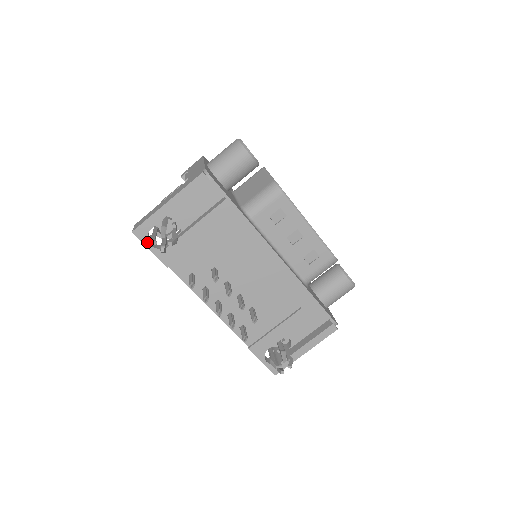
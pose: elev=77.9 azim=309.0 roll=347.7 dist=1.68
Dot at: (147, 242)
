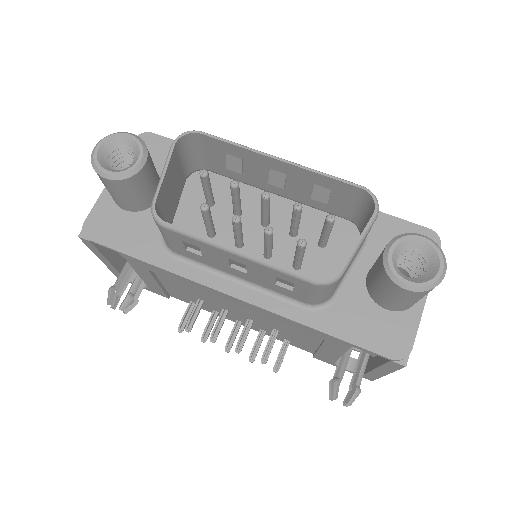
Dot at: occluded
